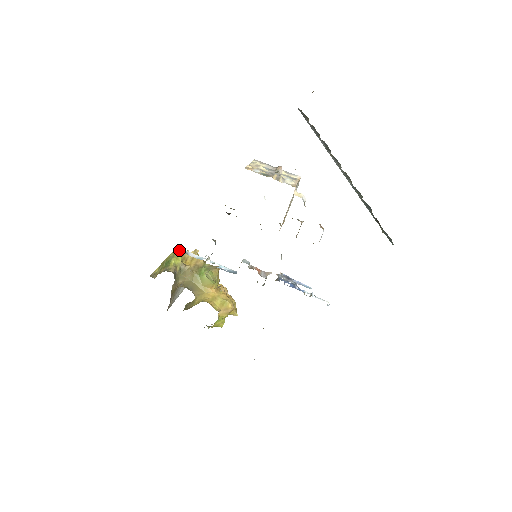
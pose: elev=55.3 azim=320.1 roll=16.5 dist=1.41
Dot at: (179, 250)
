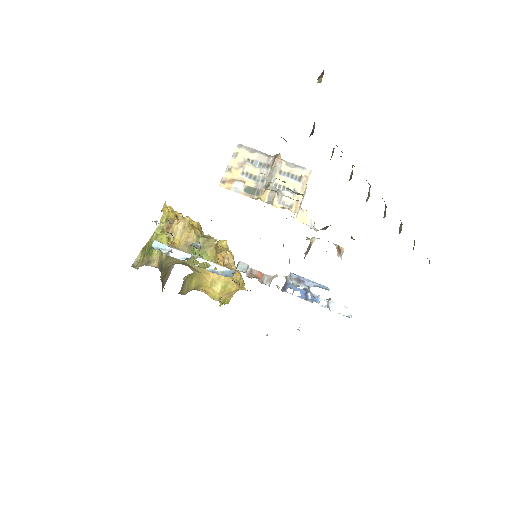
Dot at: (157, 249)
